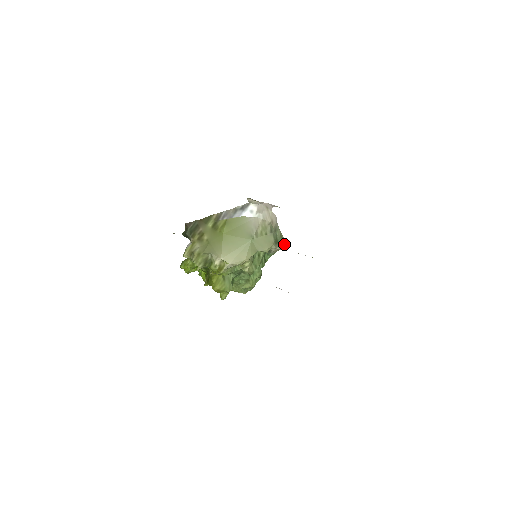
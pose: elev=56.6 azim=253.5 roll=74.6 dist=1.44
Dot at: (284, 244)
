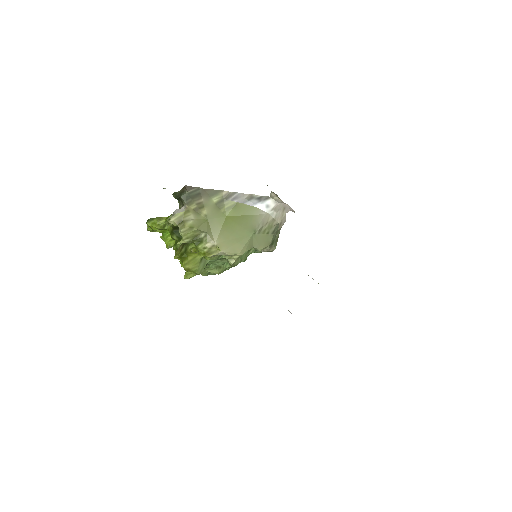
Dot at: (275, 247)
